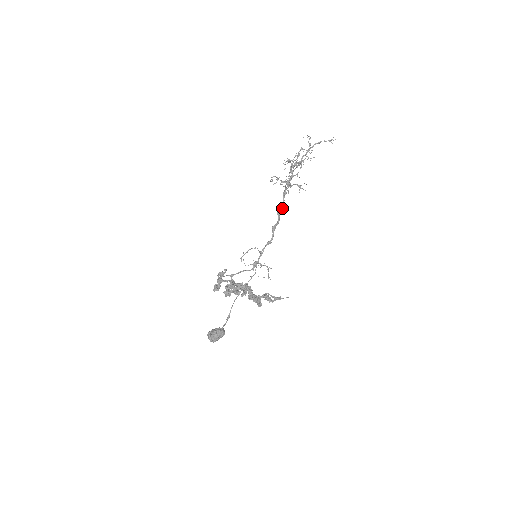
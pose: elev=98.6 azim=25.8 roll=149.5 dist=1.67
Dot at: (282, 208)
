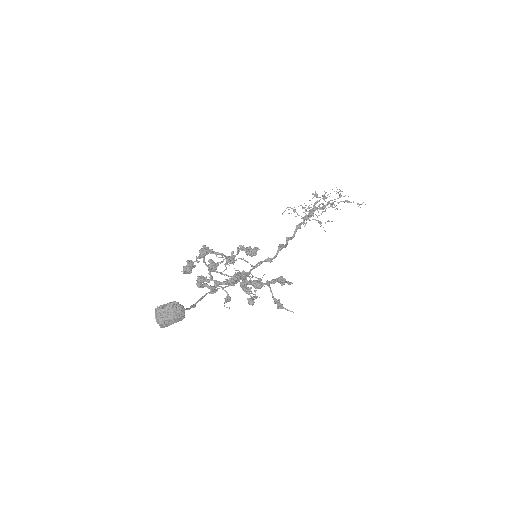
Dot at: (291, 238)
